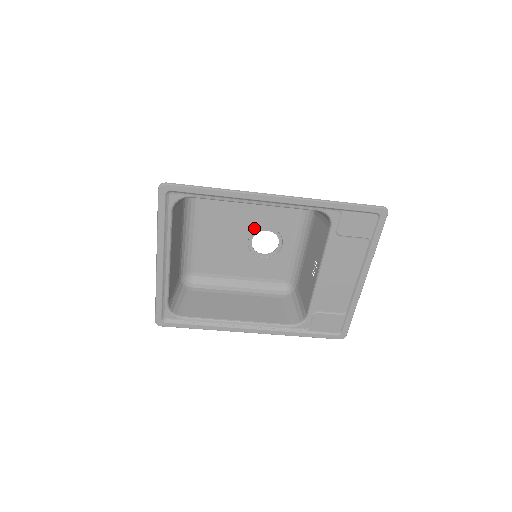
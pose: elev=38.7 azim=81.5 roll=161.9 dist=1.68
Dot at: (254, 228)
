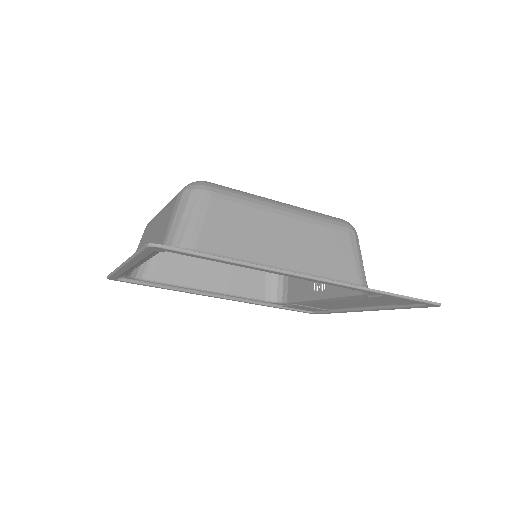
Dot at: occluded
